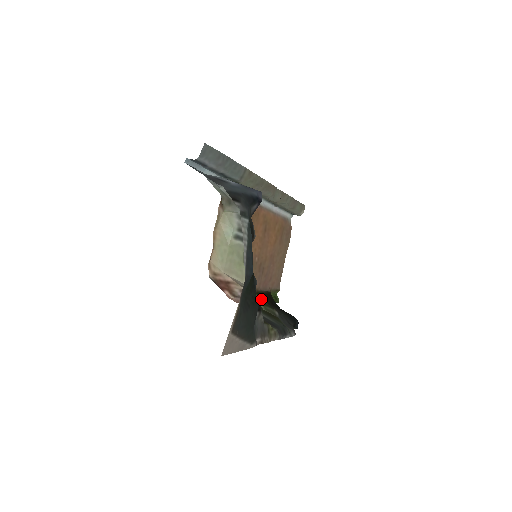
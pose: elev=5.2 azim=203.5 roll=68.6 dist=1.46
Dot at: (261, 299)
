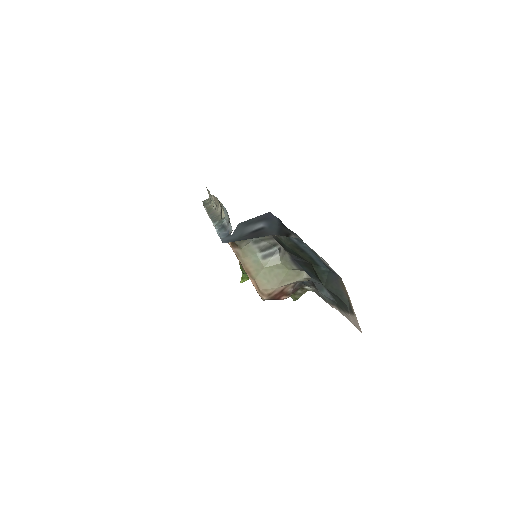
Dot at: occluded
